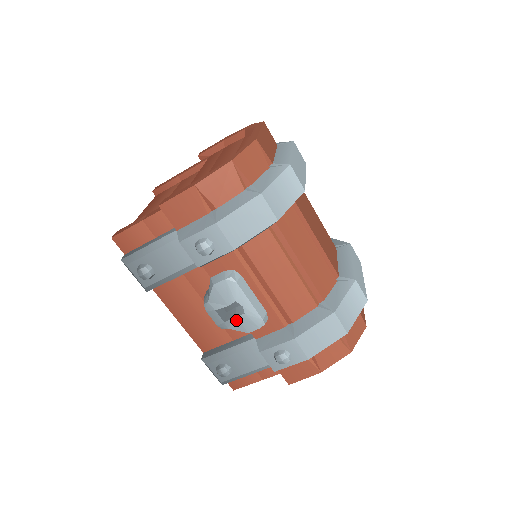
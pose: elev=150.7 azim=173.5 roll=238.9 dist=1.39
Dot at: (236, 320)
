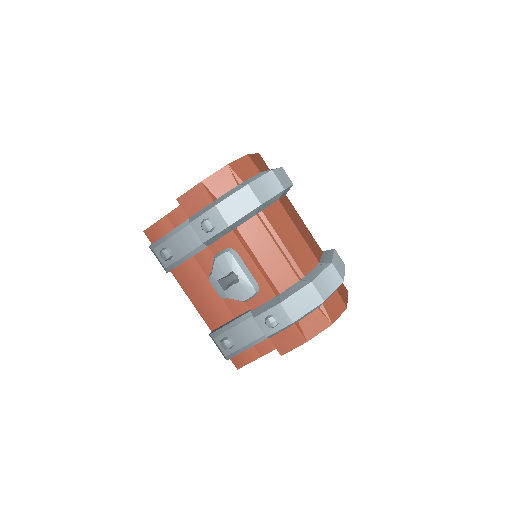
Dot at: (233, 289)
